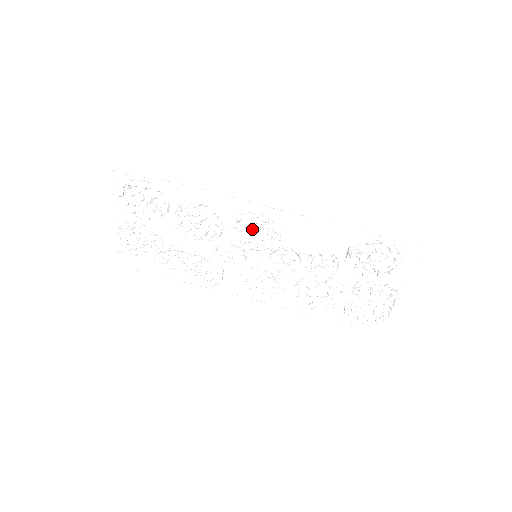
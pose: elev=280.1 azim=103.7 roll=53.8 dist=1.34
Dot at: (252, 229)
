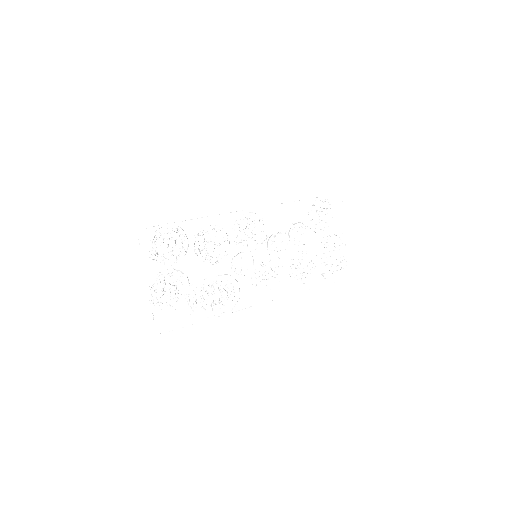
Dot at: (249, 230)
